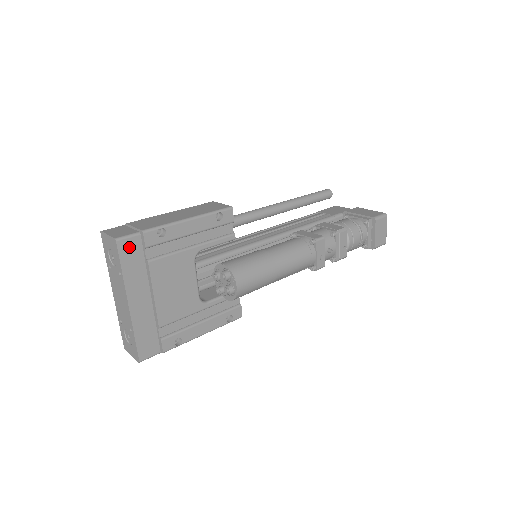
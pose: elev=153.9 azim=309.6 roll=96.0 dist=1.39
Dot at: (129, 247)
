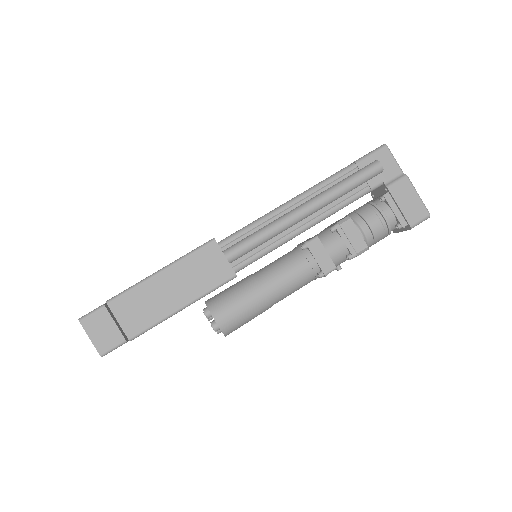
Dot at: occluded
